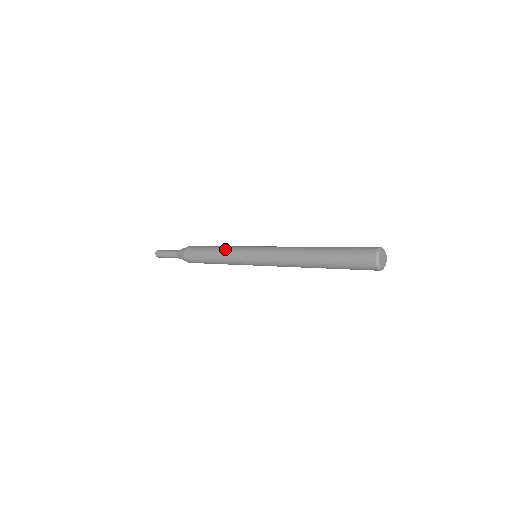
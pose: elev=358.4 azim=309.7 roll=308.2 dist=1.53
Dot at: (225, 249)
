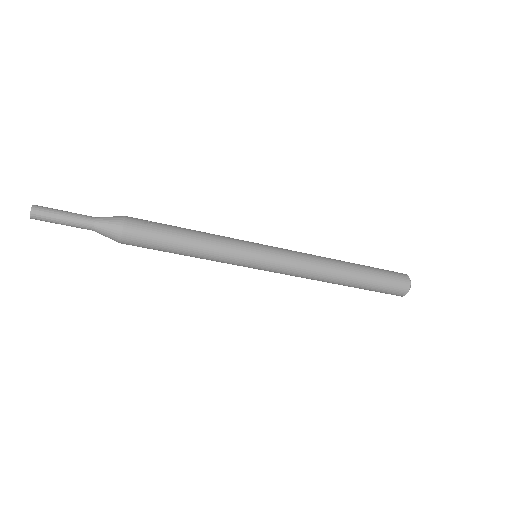
Dot at: (214, 235)
